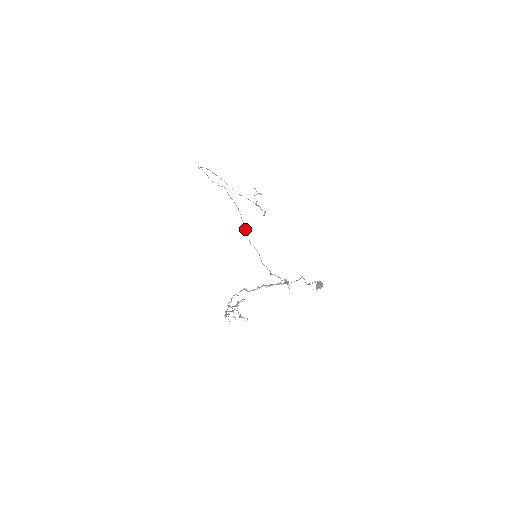
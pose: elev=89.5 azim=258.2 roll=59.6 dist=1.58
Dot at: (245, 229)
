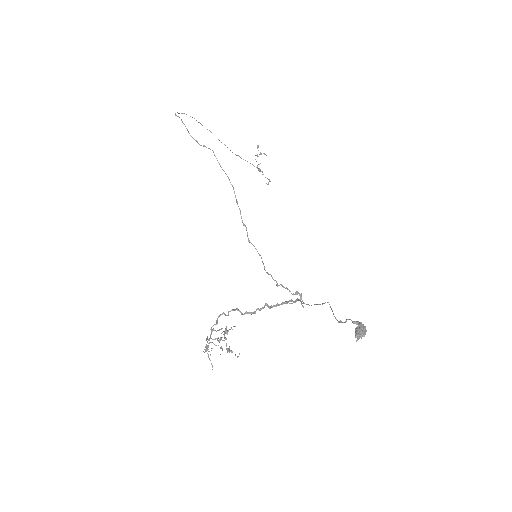
Dot at: (242, 220)
